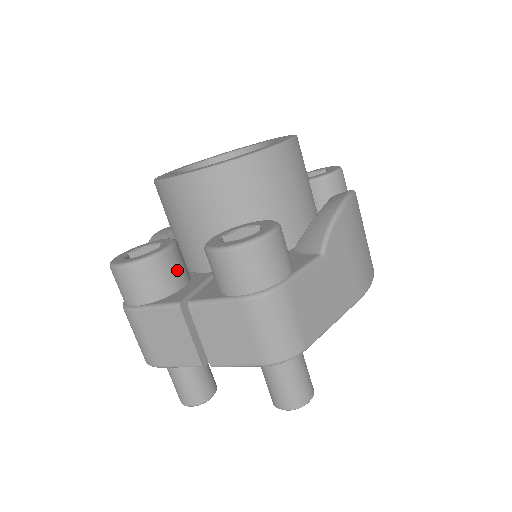
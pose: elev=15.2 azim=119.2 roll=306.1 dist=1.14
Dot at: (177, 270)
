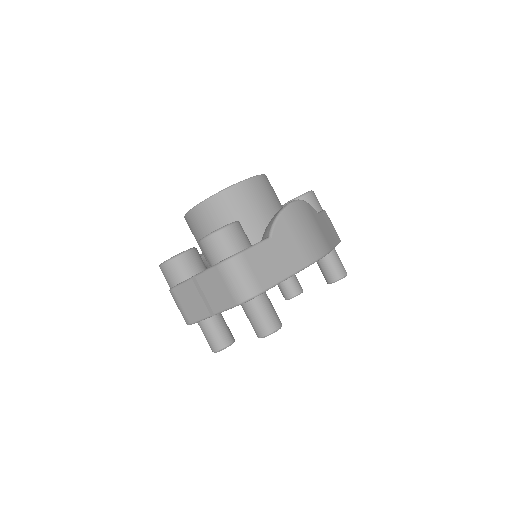
Dot at: (195, 263)
